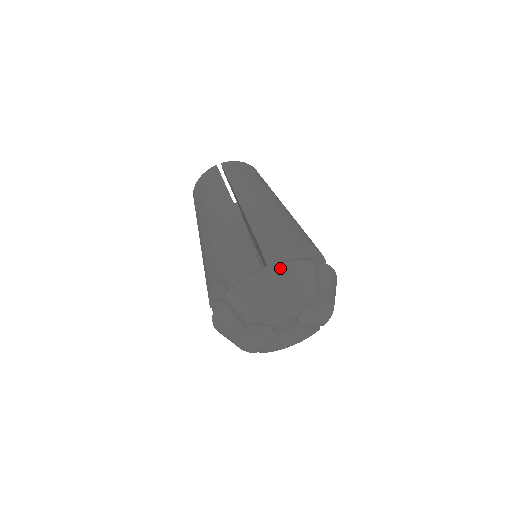
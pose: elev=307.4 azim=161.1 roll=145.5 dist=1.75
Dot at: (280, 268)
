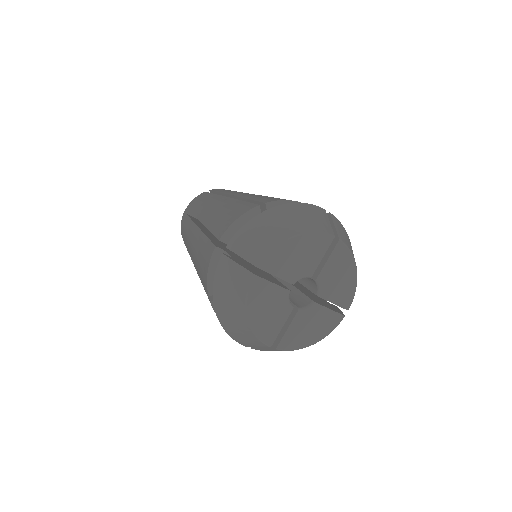
Dot at: (289, 207)
